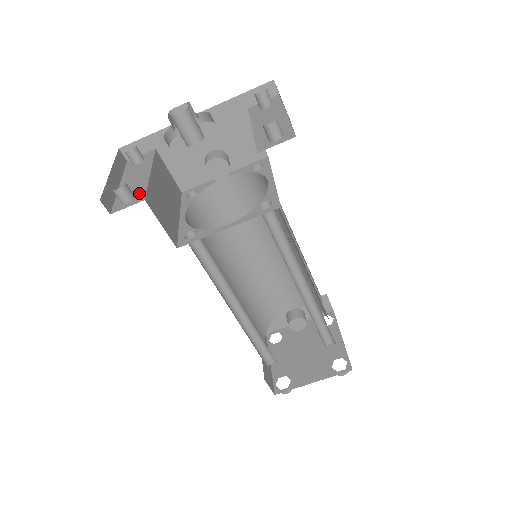
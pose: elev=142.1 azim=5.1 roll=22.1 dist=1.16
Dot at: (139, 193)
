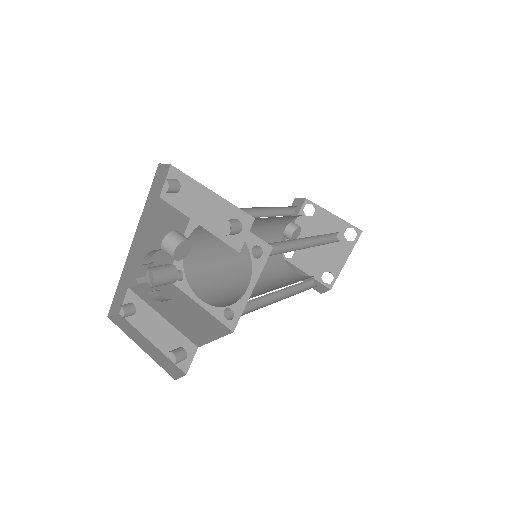
Dot at: (183, 343)
